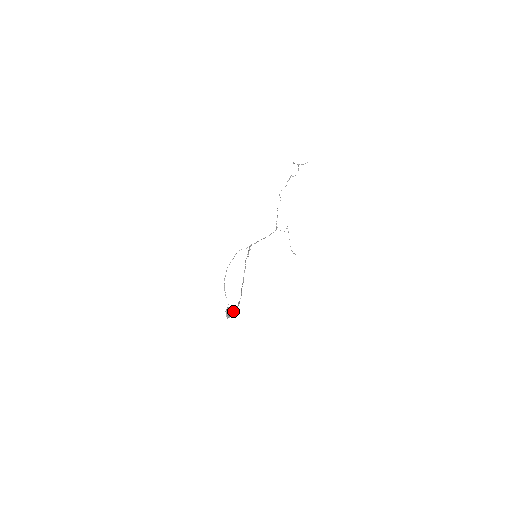
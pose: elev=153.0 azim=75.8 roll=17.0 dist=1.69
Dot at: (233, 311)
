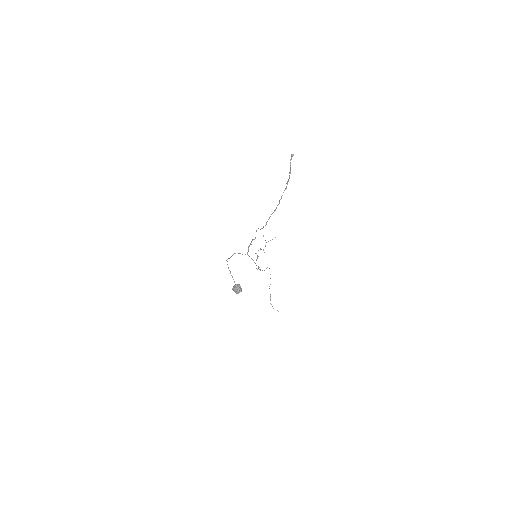
Dot at: (290, 168)
